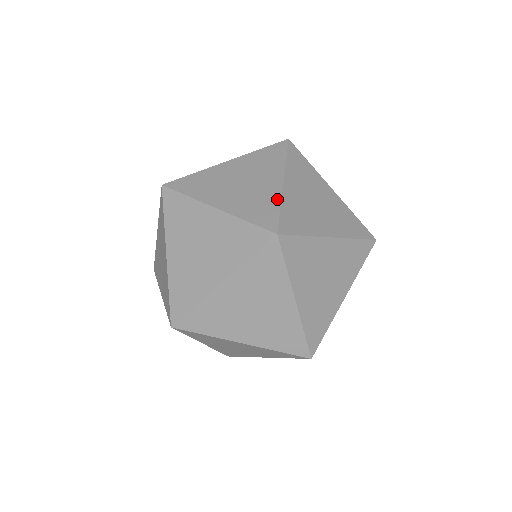
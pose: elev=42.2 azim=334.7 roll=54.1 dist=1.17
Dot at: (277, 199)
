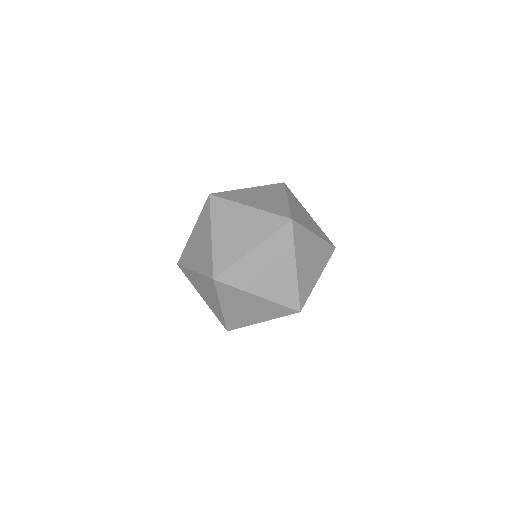
Dot at: occluded
